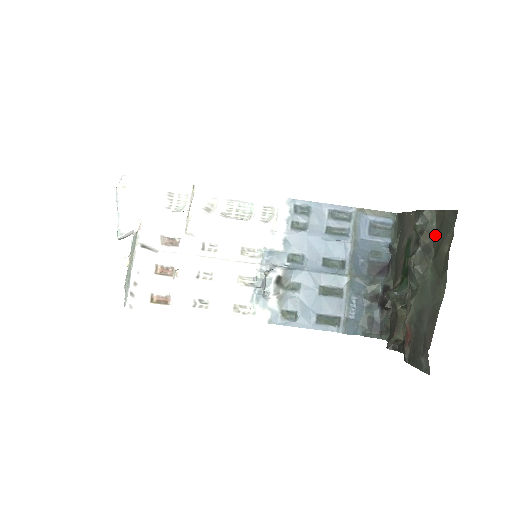
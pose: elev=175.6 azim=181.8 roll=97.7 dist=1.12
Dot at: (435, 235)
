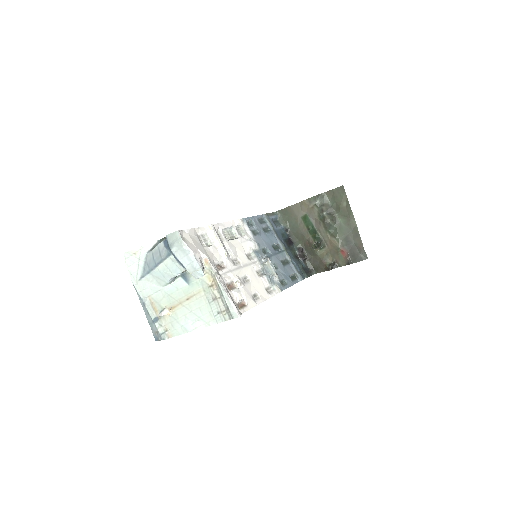
Dot at: (330, 203)
